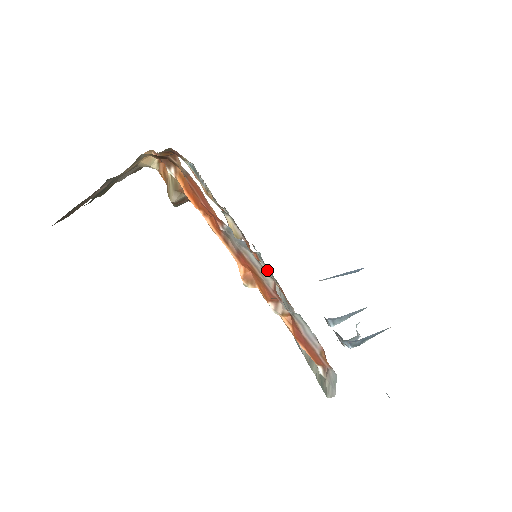
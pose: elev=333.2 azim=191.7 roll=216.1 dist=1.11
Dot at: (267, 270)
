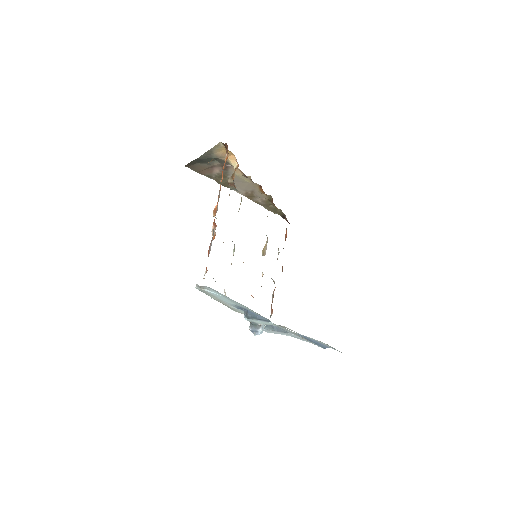
Dot at: occluded
